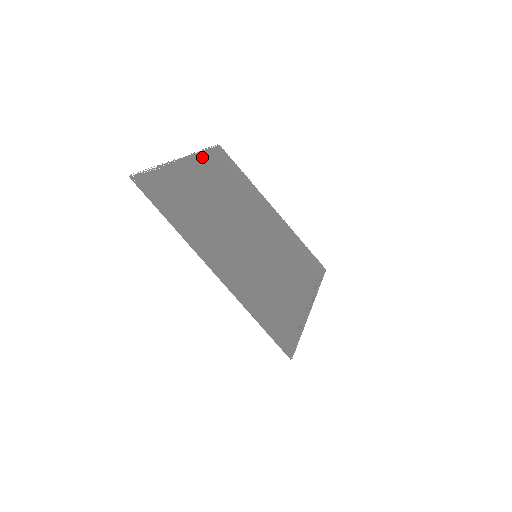
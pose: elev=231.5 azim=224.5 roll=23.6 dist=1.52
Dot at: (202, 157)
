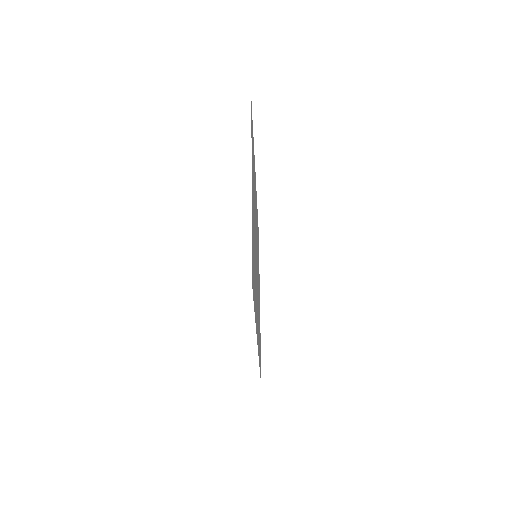
Dot at: occluded
